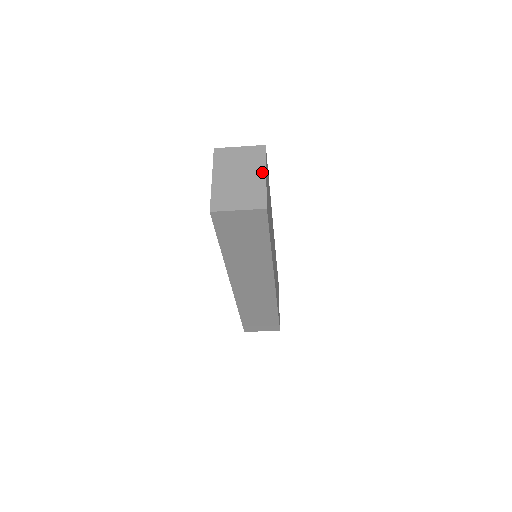
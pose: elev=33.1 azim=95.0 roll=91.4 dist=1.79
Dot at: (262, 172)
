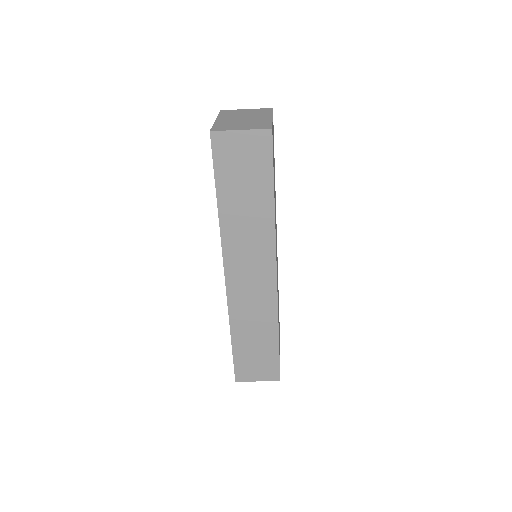
Dot at: (268, 116)
